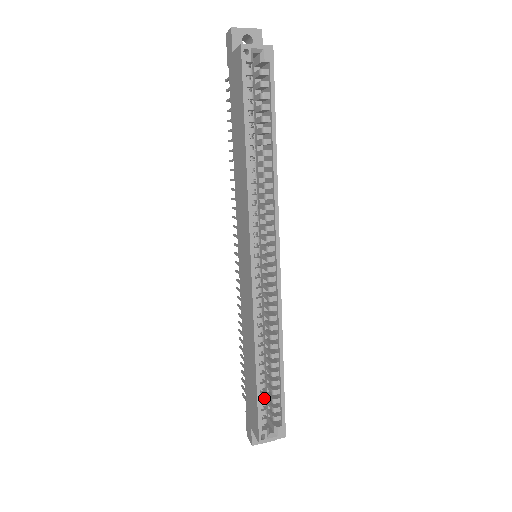
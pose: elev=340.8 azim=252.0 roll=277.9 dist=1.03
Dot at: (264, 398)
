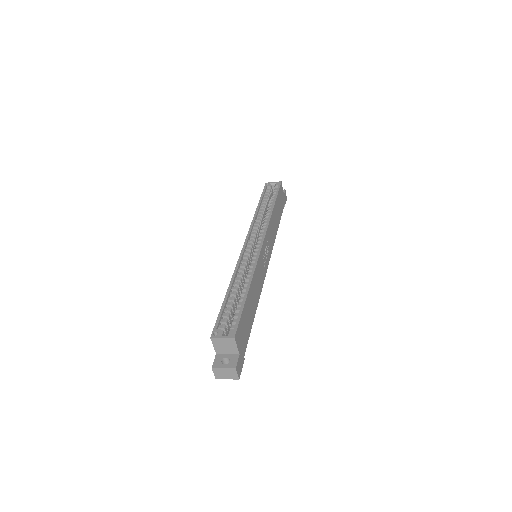
Dot at: (229, 316)
